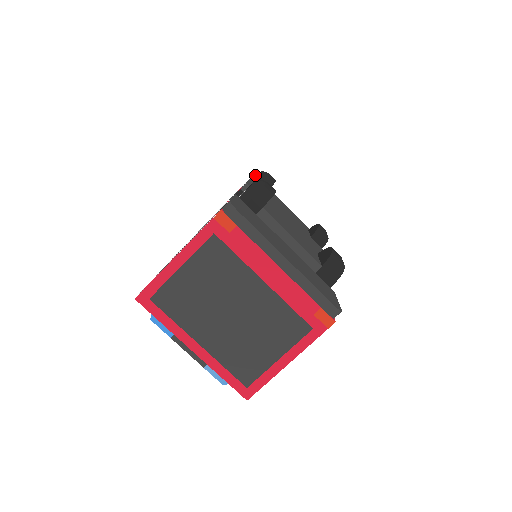
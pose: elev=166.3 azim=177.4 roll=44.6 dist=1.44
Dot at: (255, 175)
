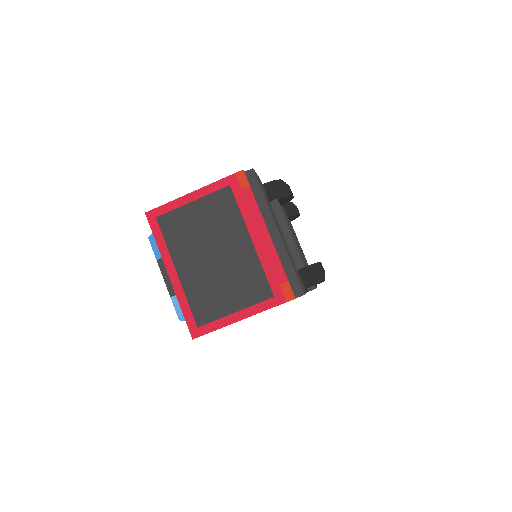
Dot at: occluded
